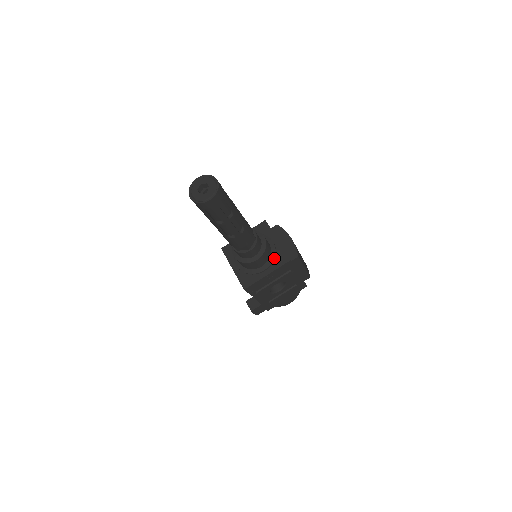
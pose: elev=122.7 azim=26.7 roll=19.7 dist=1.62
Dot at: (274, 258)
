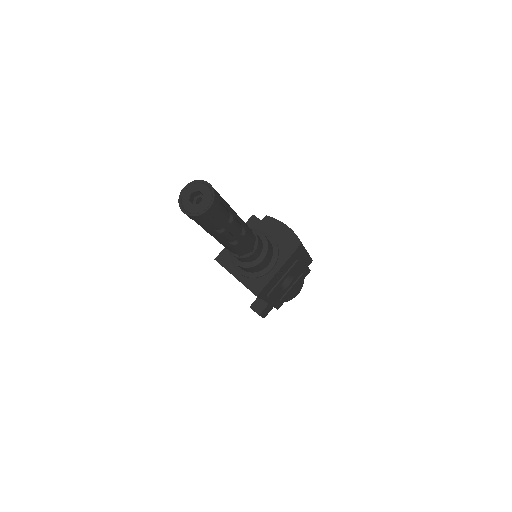
Dot at: (278, 252)
